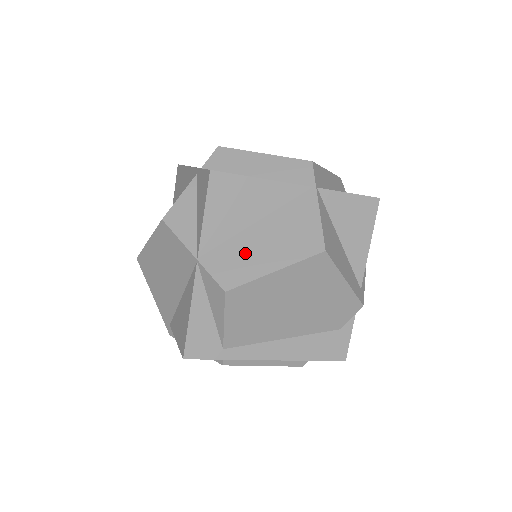
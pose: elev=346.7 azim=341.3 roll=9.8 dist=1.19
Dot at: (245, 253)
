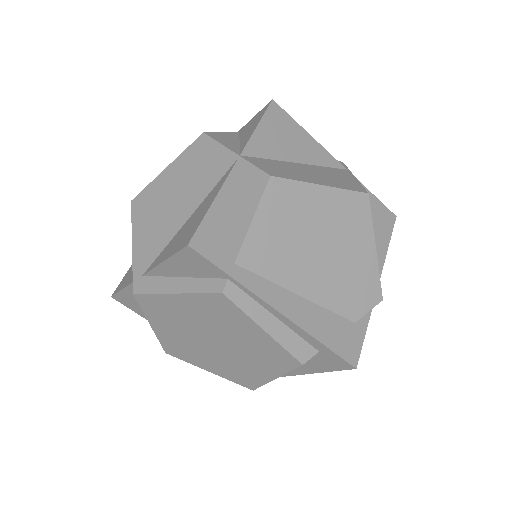
Dot at: (289, 169)
